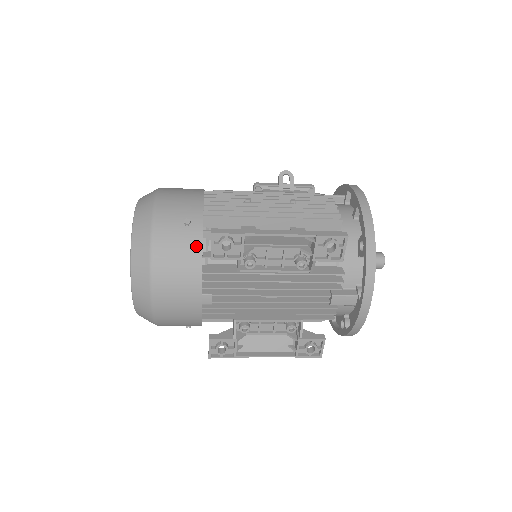
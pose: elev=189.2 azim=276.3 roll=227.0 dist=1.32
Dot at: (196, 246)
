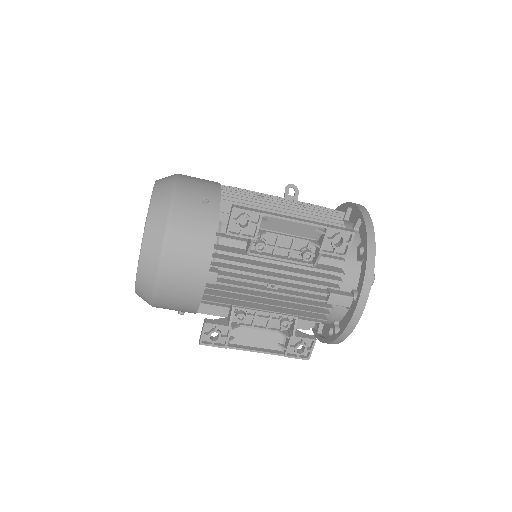
Dot at: (211, 223)
